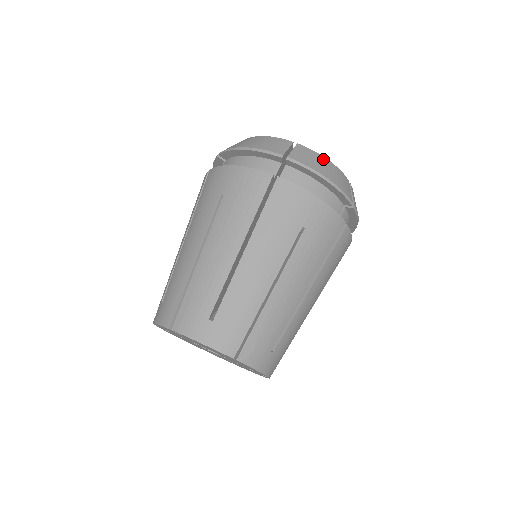
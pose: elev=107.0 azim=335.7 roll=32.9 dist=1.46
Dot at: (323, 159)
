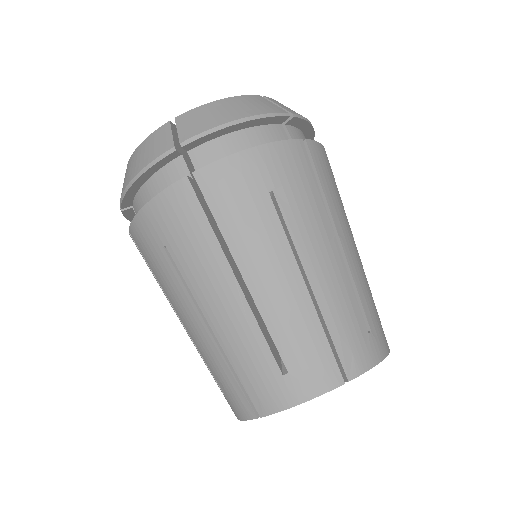
Dot at: (214, 105)
